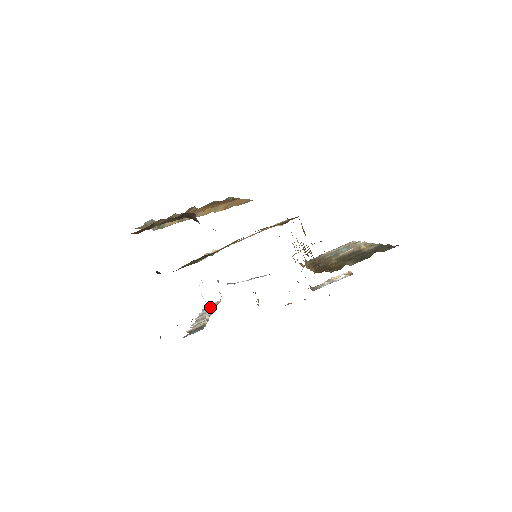
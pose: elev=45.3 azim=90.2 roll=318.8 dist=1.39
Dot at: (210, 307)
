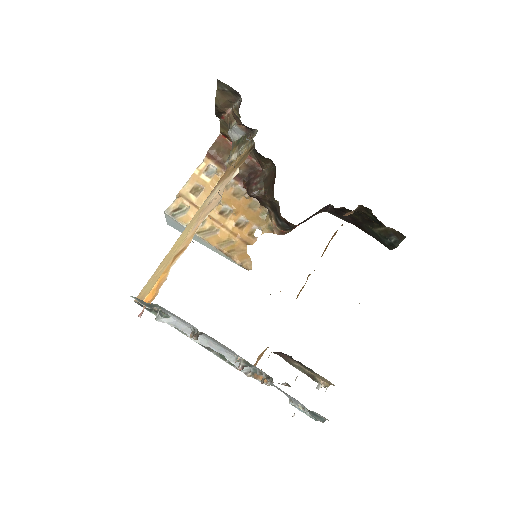
Dot at: occluded
